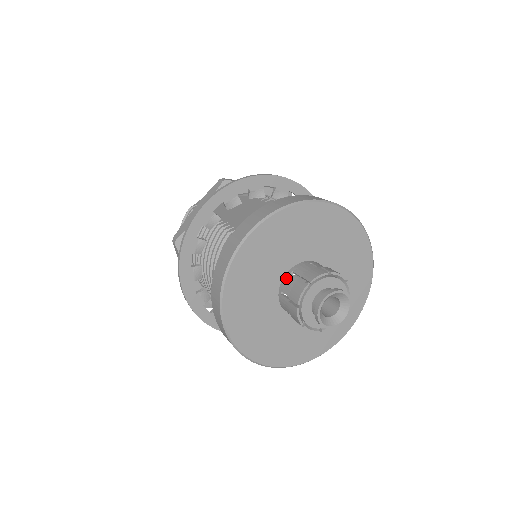
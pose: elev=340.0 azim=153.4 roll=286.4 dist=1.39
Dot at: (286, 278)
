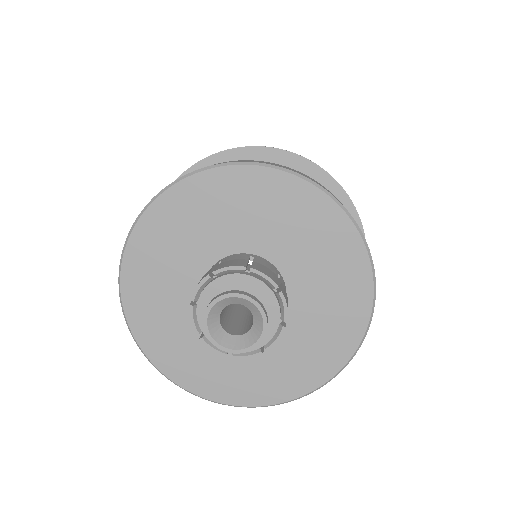
Dot at: occluded
